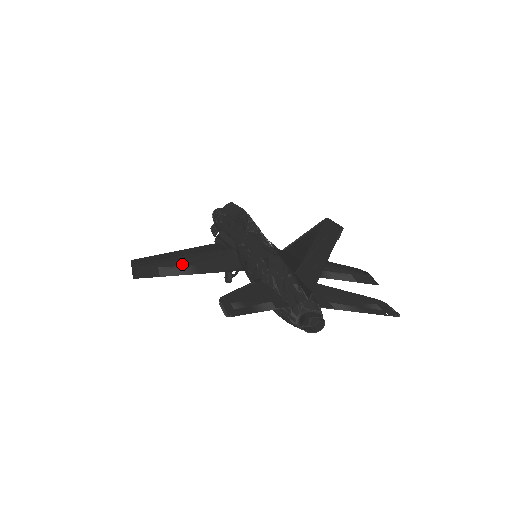
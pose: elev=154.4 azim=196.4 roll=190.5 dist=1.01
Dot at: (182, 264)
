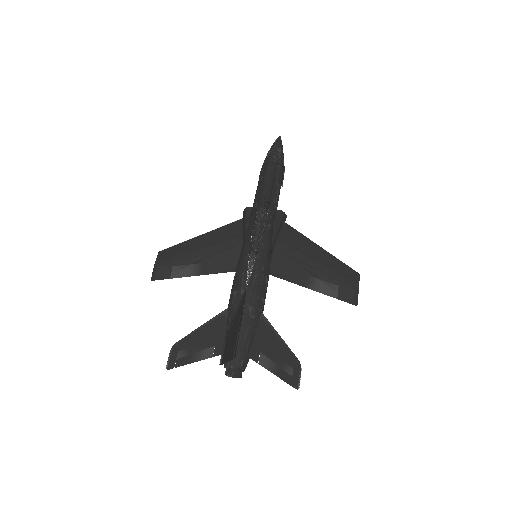
Dot at: (192, 262)
